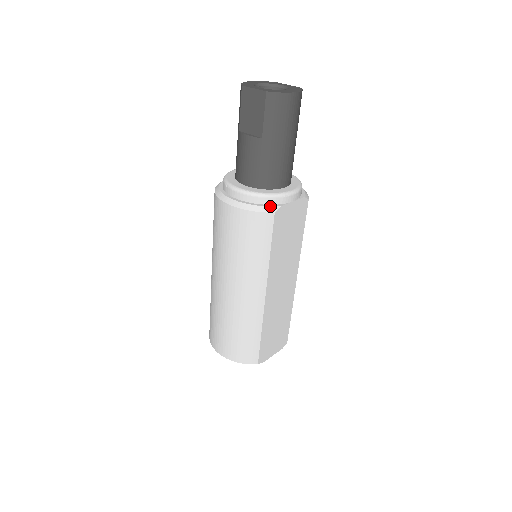
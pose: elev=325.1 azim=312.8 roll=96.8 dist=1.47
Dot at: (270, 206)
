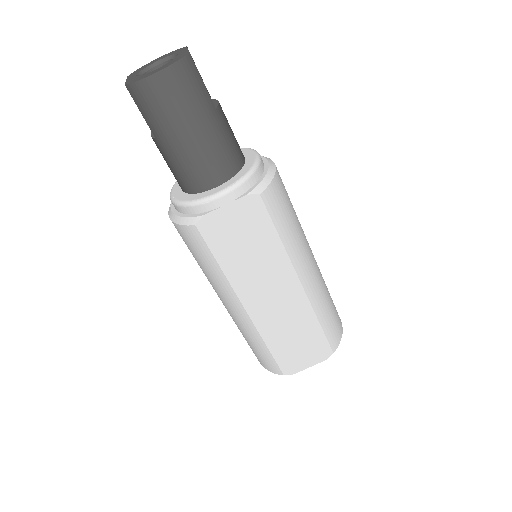
Dot at: (191, 217)
